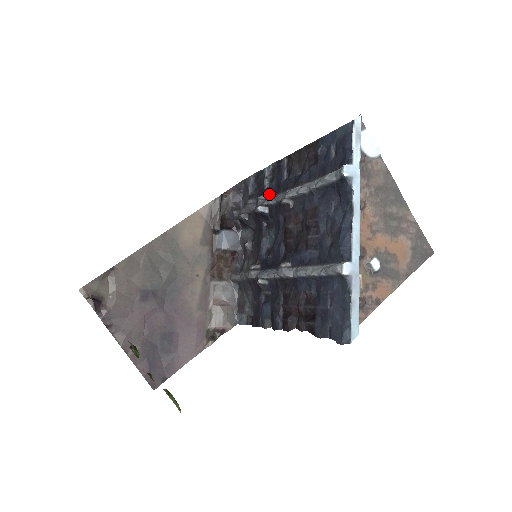
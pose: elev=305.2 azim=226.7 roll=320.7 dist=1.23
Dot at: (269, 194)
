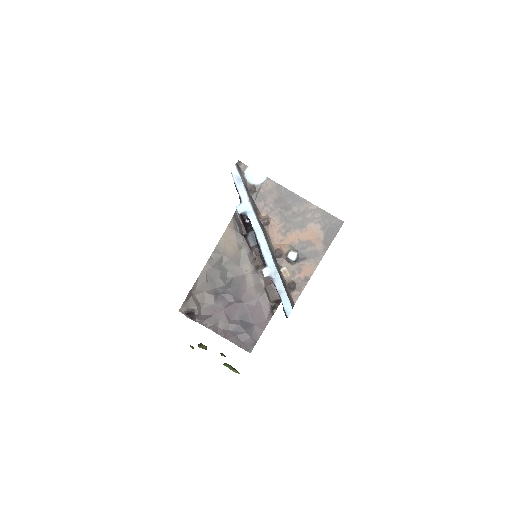
Dot at: occluded
